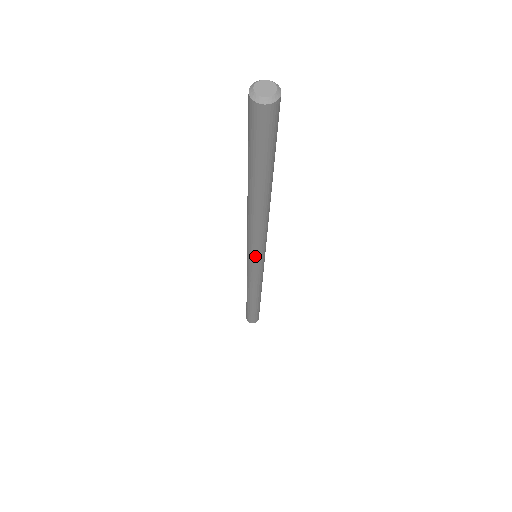
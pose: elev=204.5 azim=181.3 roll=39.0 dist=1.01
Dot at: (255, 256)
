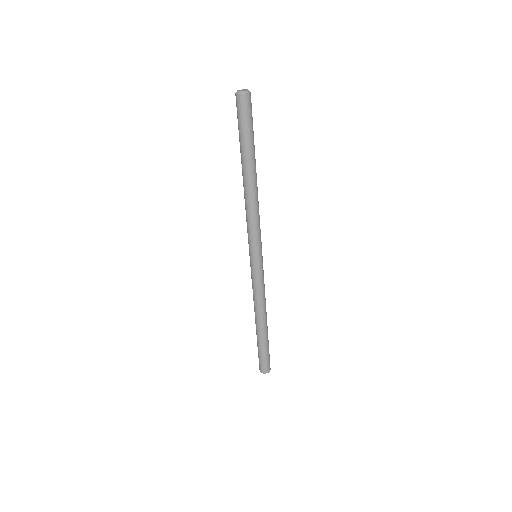
Dot at: (250, 246)
